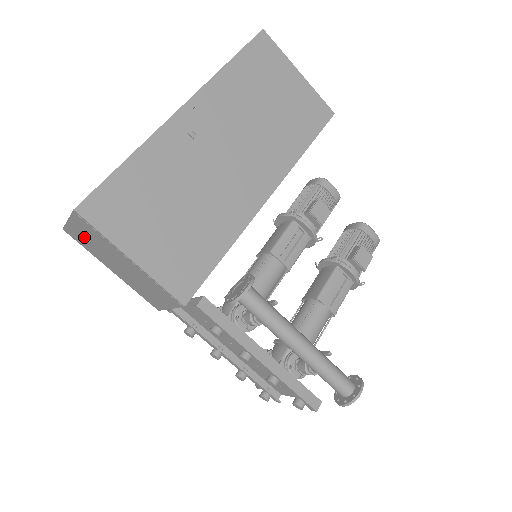
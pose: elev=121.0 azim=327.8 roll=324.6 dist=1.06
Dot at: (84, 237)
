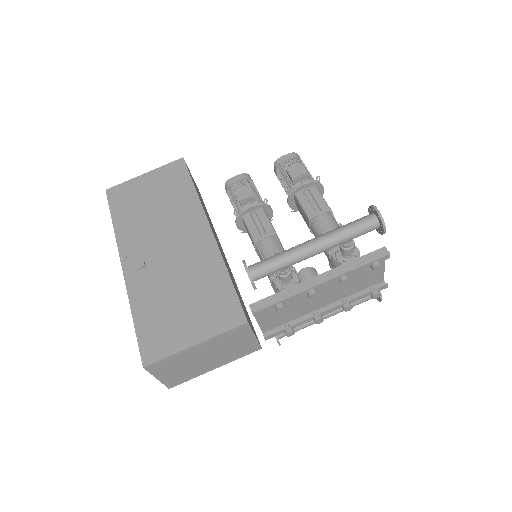
Dot at: (175, 374)
